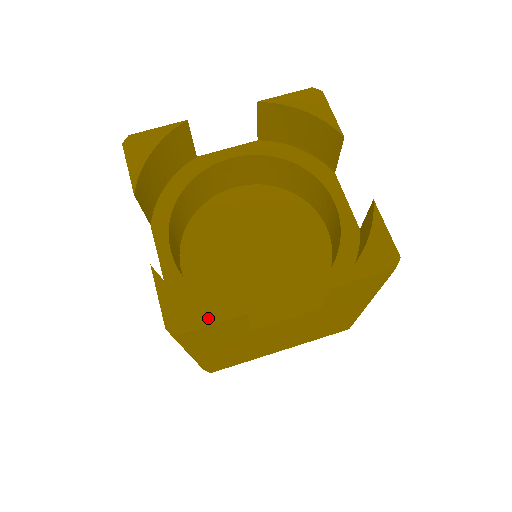
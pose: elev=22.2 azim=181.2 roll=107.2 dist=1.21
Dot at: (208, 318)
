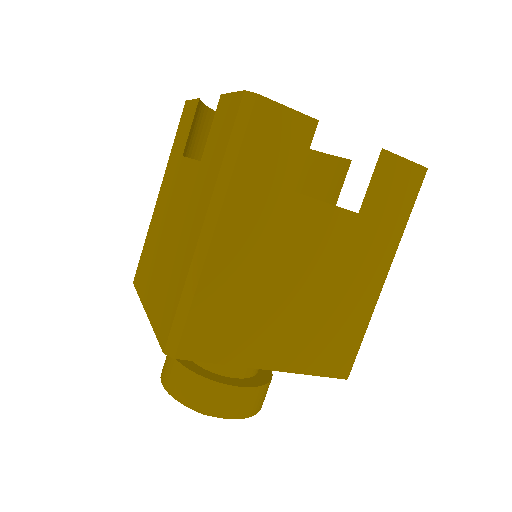
Dot at: (283, 106)
